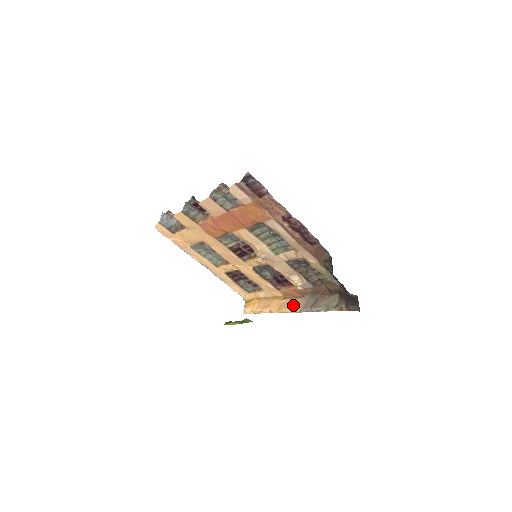
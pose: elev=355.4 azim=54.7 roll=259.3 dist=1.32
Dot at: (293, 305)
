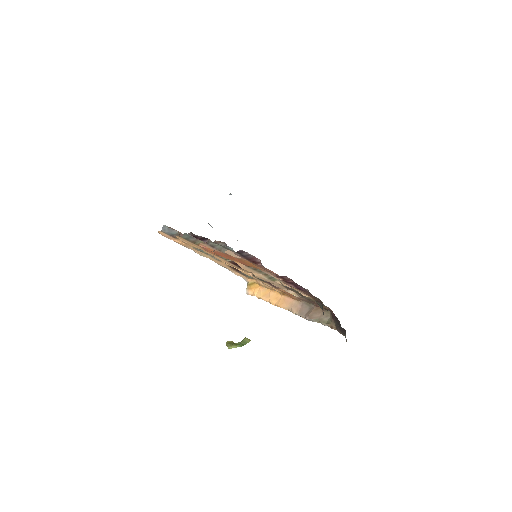
Dot at: (290, 305)
